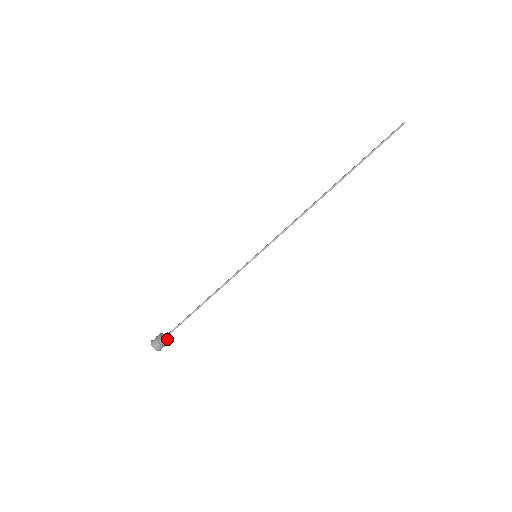
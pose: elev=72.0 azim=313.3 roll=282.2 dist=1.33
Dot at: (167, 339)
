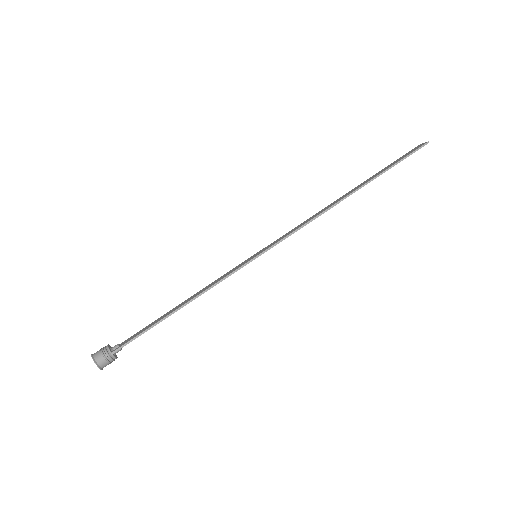
Dot at: (115, 353)
